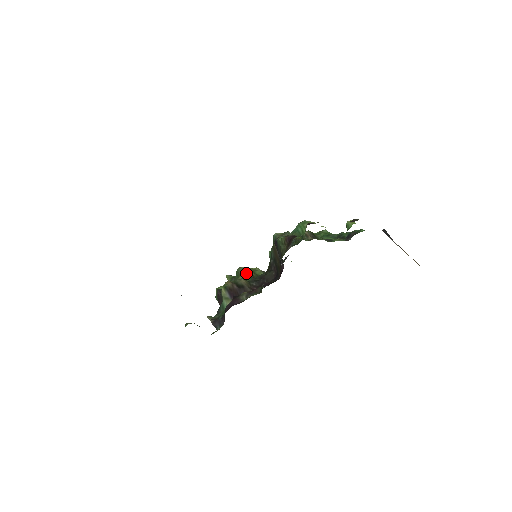
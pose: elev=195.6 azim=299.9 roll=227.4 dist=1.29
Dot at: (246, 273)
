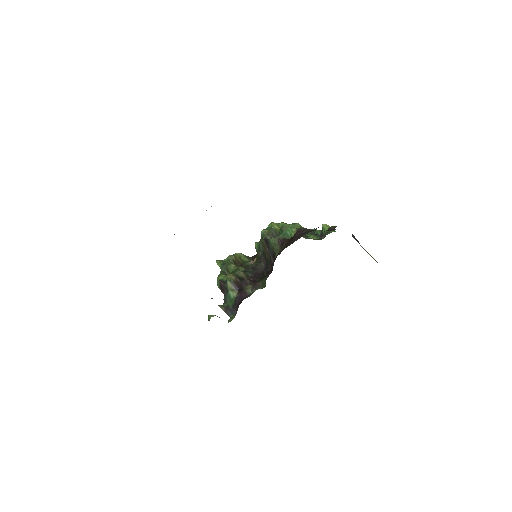
Dot at: (236, 261)
